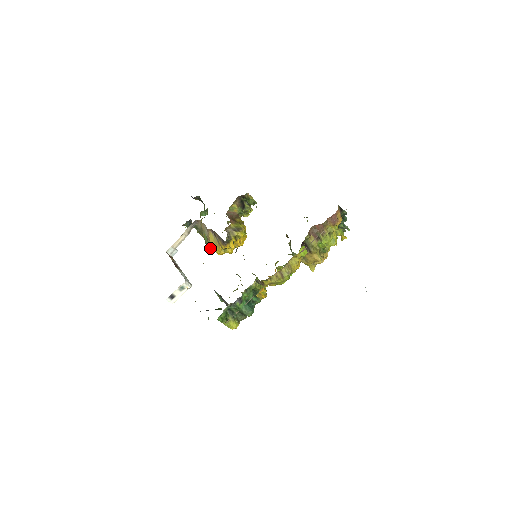
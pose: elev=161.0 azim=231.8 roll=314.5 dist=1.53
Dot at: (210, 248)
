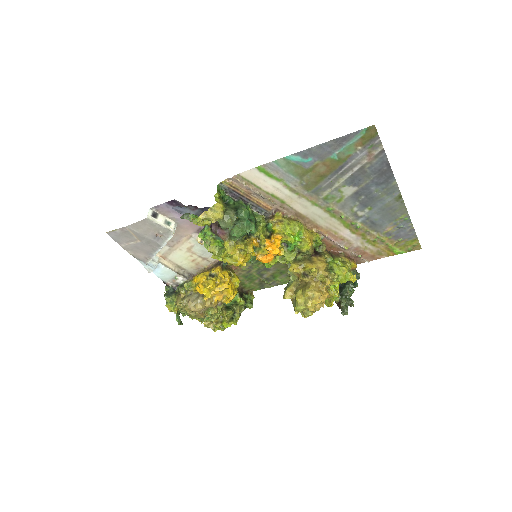
Dot at: (189, 282)
